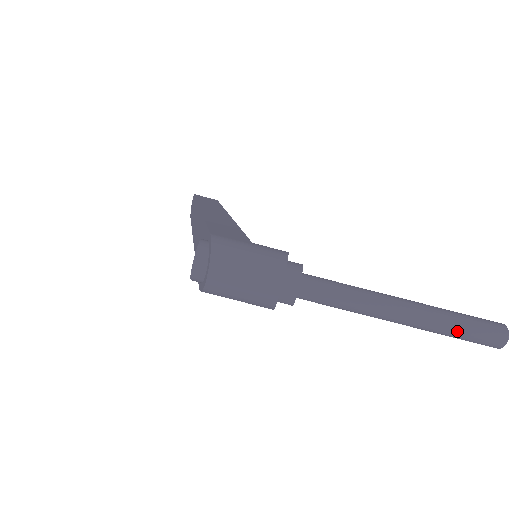
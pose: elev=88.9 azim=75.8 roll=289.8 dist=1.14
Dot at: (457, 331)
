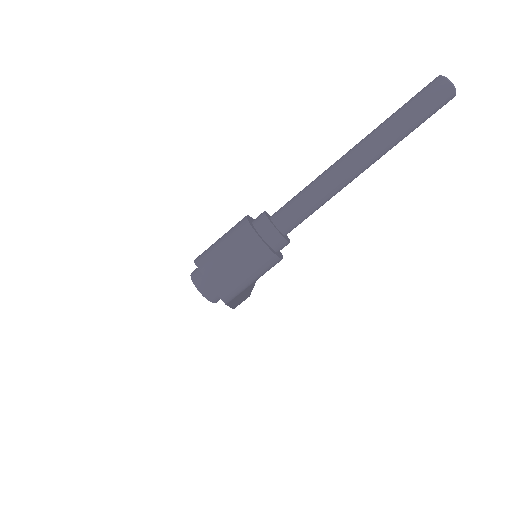
Dot at: (405, 118)
